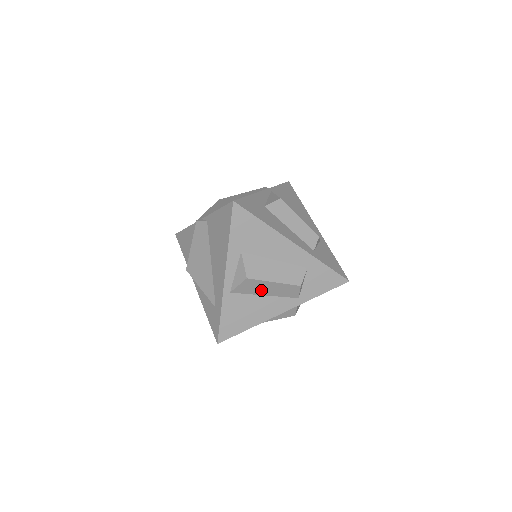
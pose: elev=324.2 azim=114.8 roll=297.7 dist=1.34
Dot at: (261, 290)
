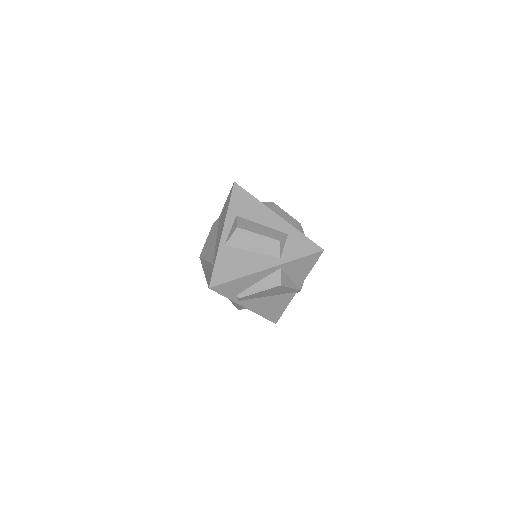
Dot at: (249, 244)
